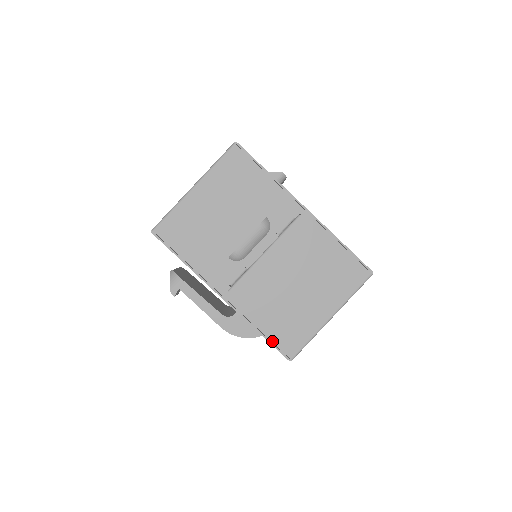
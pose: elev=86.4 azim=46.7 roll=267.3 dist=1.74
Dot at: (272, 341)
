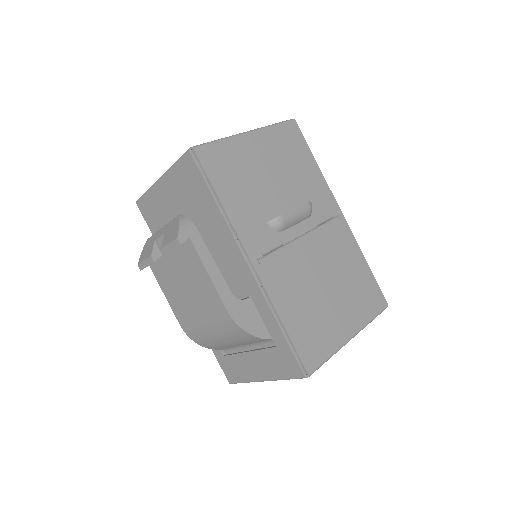
Dot at: (293, 343)
